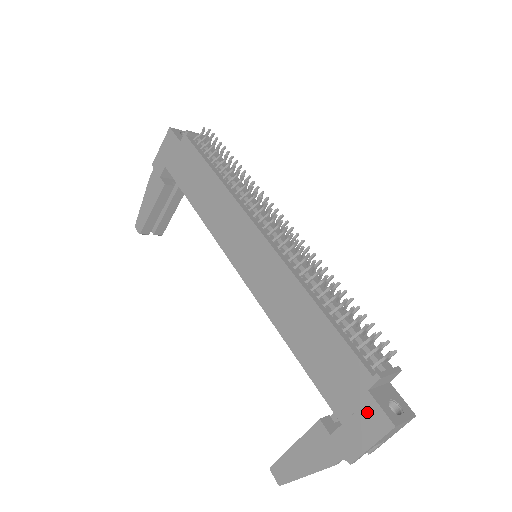
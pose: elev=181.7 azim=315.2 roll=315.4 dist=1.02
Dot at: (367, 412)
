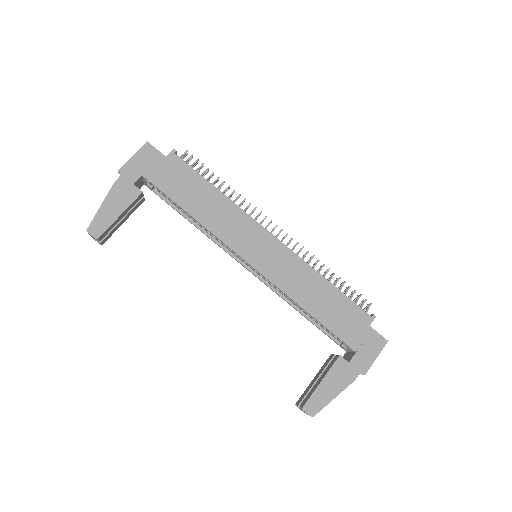
Dot at: (371, 339)
